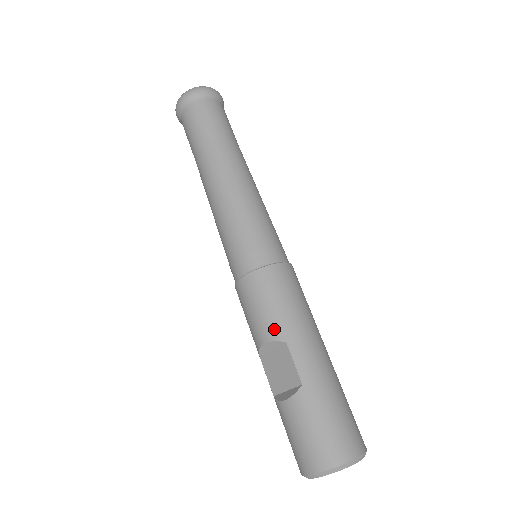
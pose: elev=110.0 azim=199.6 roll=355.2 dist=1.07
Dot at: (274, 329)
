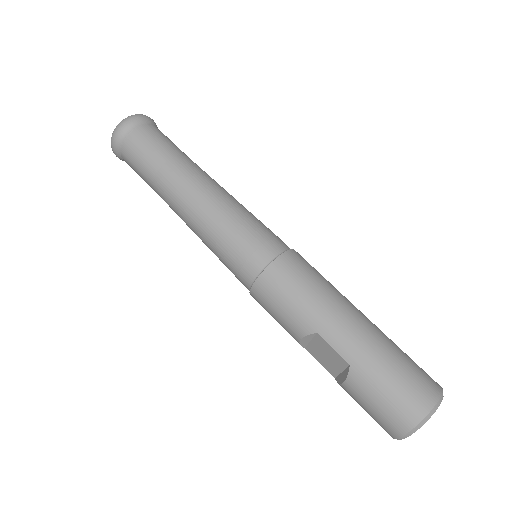
Dot at: (301, 325)
